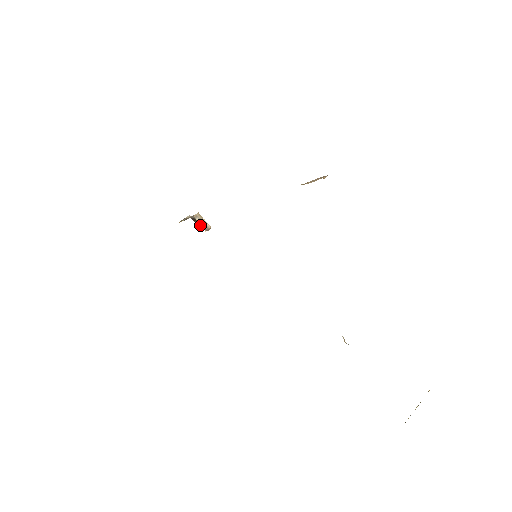
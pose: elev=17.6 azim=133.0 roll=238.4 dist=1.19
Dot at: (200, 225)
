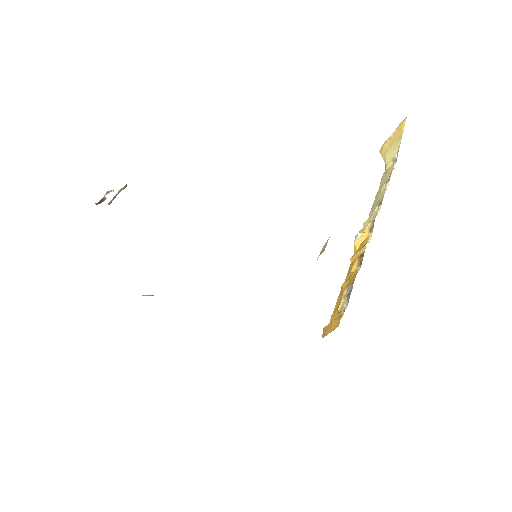
Dot at: occluded
